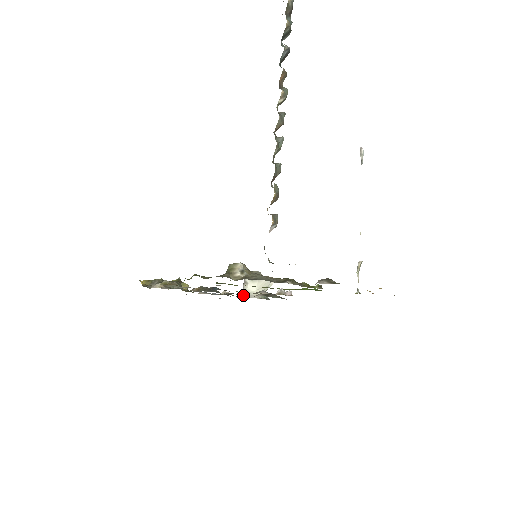
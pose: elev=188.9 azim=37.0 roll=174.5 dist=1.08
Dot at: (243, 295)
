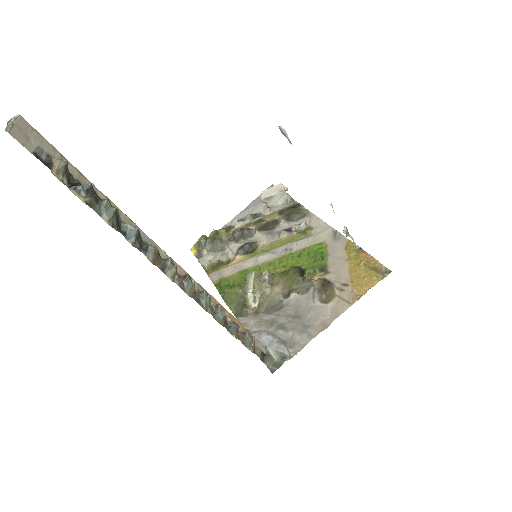
Dot at: (269, 228)
